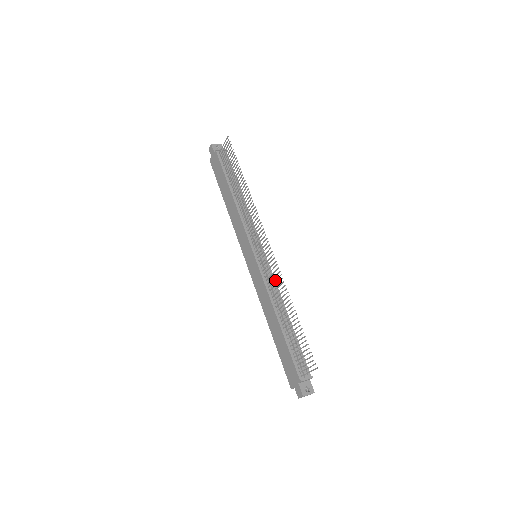
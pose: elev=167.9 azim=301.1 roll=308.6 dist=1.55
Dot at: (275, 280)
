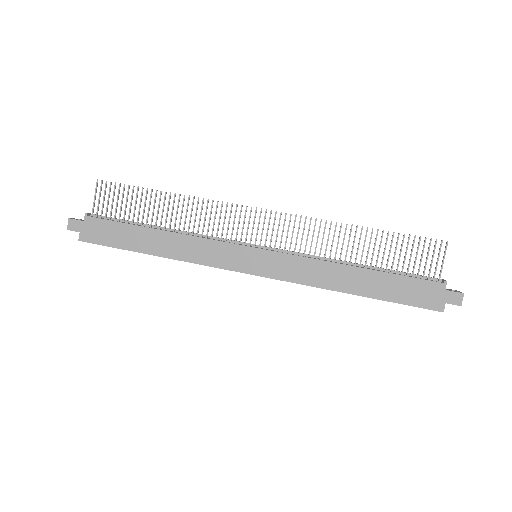
Dot at: (313, 235)
